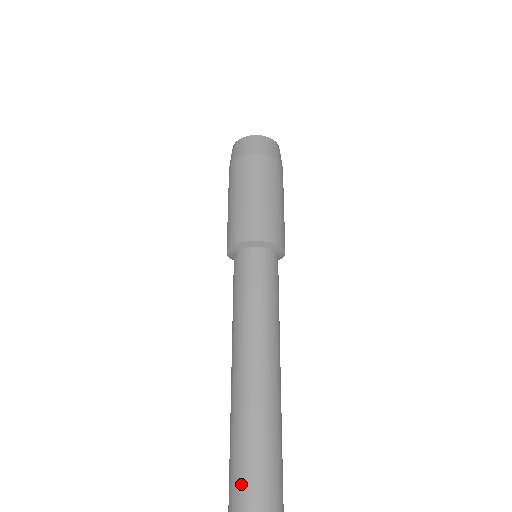
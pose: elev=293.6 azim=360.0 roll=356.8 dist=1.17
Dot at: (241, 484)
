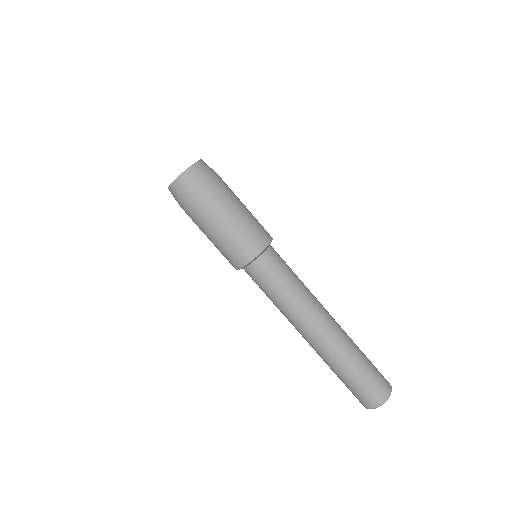
Dot at: (367, 380)
